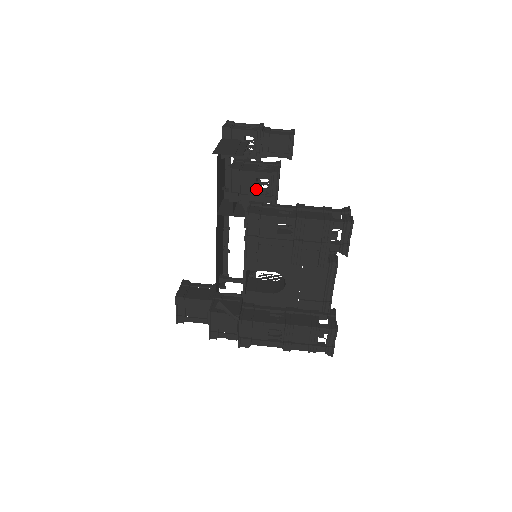
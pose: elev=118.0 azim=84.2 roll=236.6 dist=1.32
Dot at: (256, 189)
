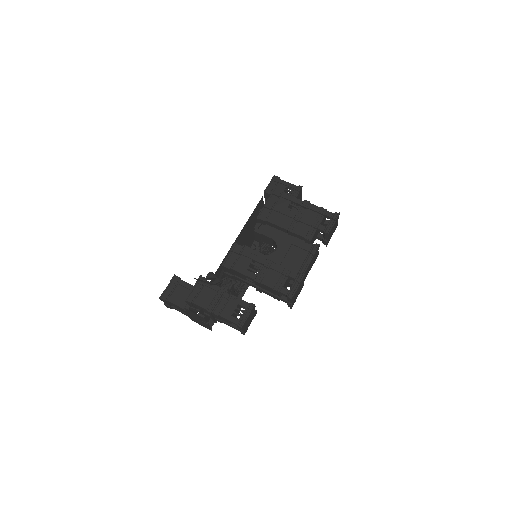
Dot at: (283, 192)
